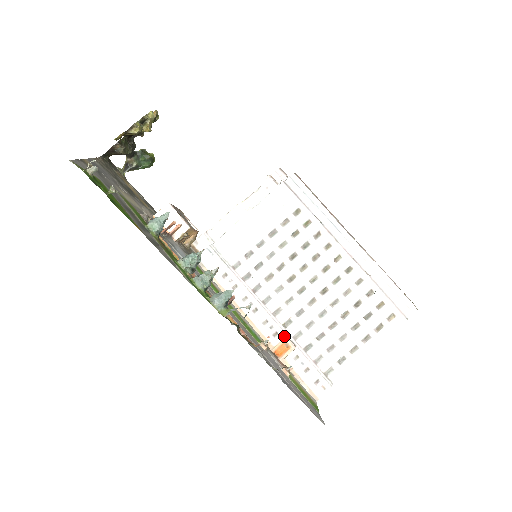
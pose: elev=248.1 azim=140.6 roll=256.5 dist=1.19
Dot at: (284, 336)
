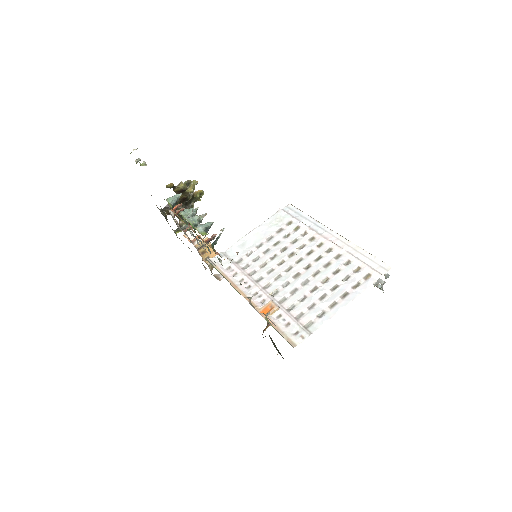
Dot at: (270, 301)
